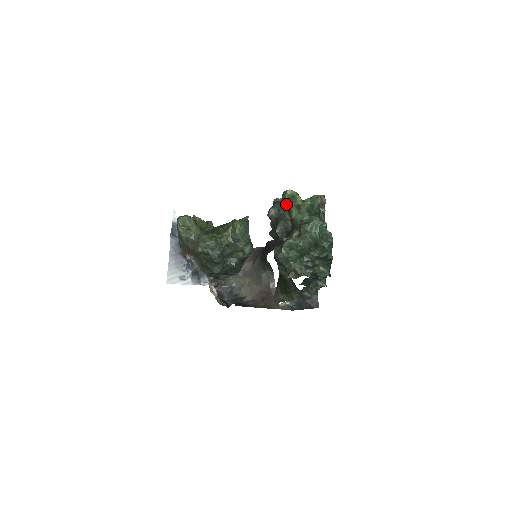
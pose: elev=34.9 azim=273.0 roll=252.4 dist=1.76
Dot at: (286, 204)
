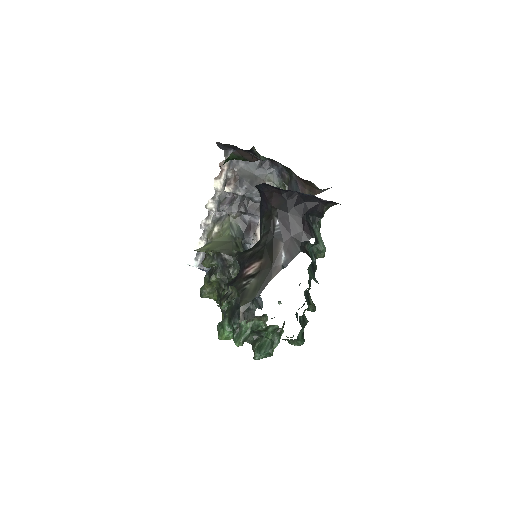
Dot at: occluded
